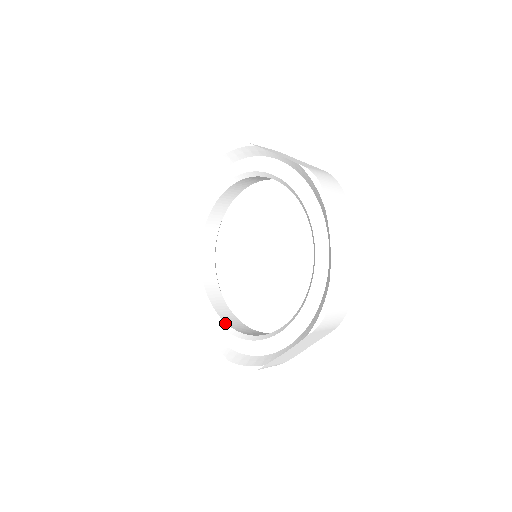
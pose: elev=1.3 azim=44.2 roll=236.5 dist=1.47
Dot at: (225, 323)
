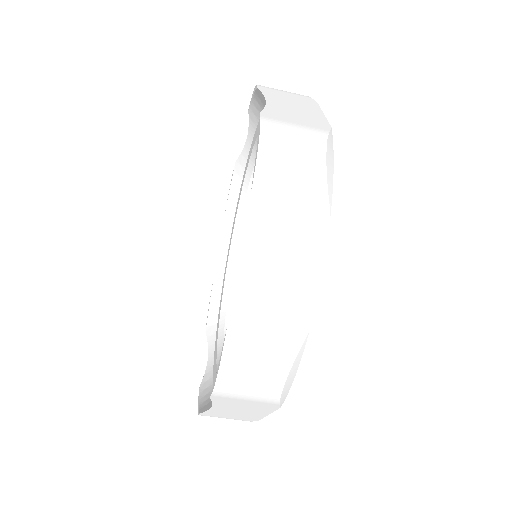
Dot at: occluded
